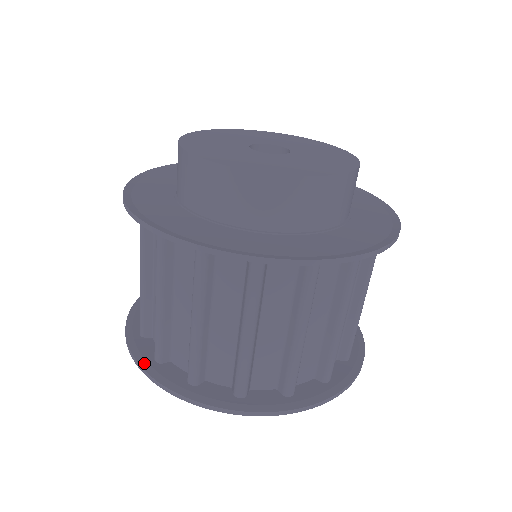
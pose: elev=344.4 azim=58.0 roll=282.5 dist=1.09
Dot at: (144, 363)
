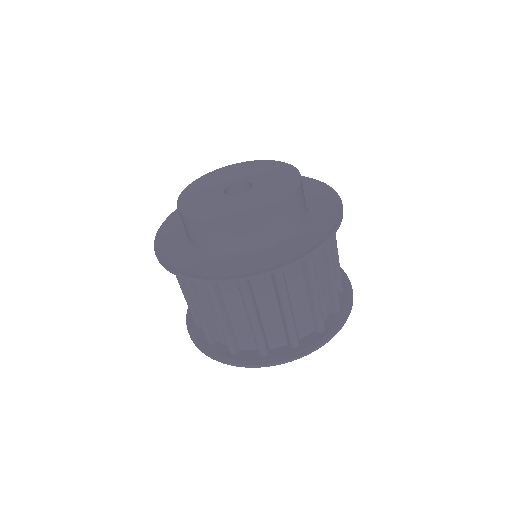
Dot at: occluded
